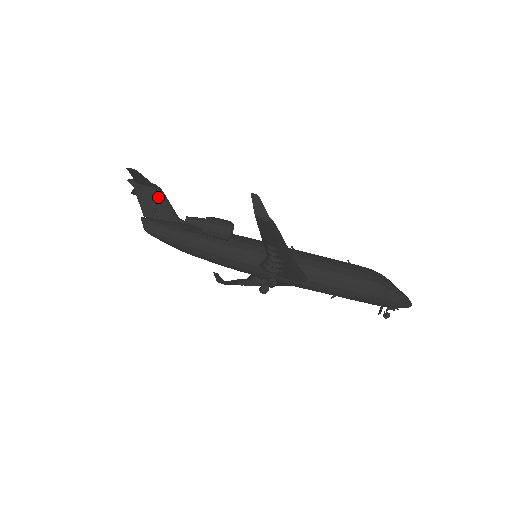
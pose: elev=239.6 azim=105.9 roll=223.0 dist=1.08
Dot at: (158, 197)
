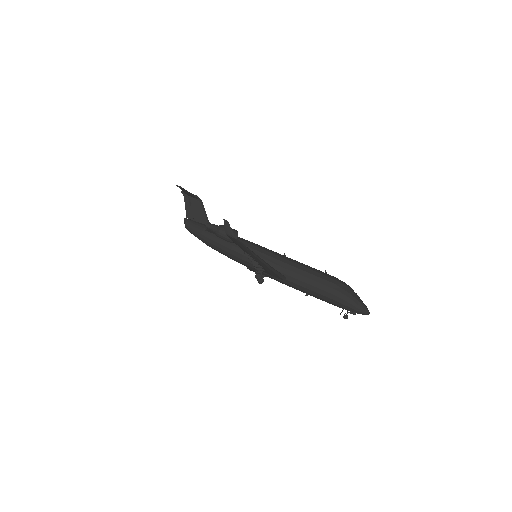
Dot at: (198, 206)
